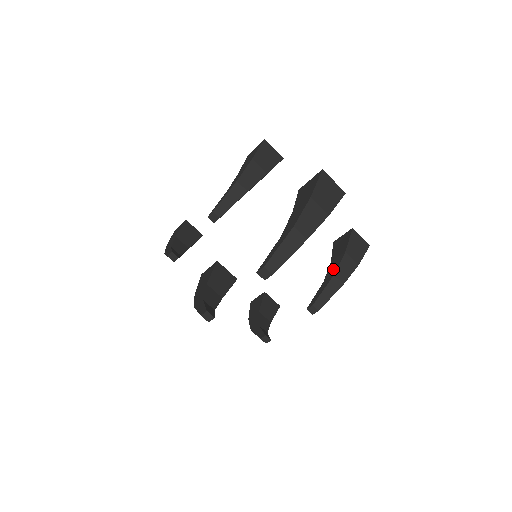
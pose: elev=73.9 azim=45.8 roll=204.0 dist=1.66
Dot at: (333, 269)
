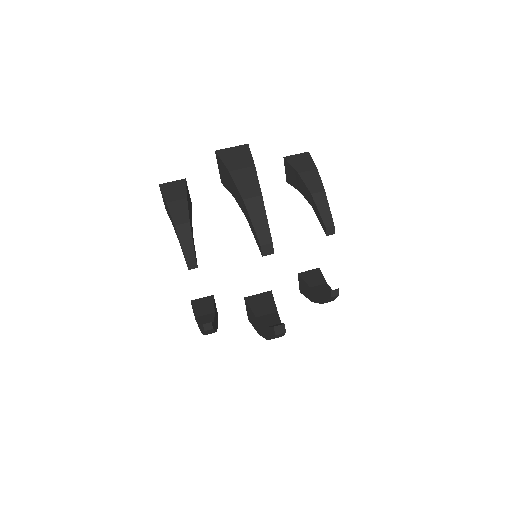
Dot at: (306, 192)
